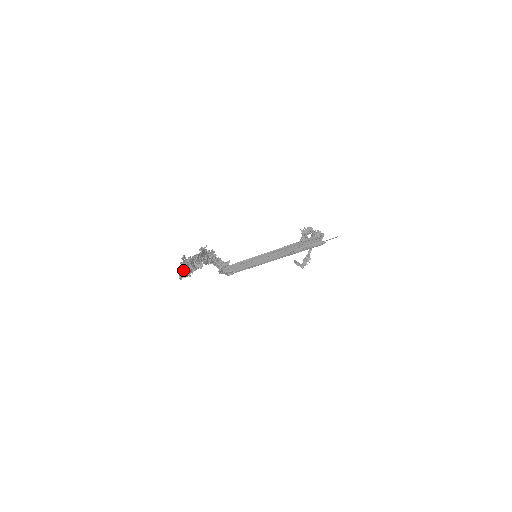
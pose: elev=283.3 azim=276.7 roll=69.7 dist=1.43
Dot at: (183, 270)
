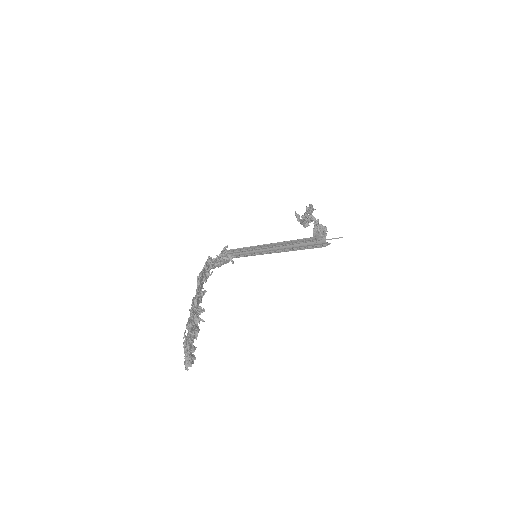
Dot at: (187, 357)
